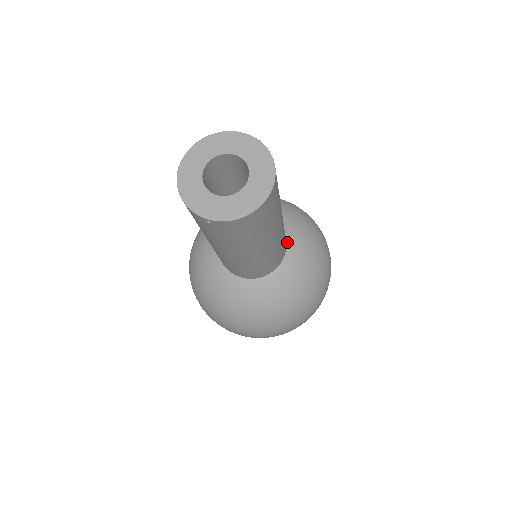
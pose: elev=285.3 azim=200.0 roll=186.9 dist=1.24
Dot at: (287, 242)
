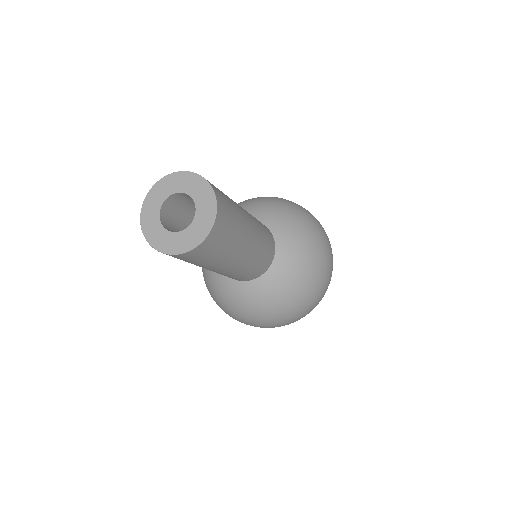
Dot at: (275, 240)
